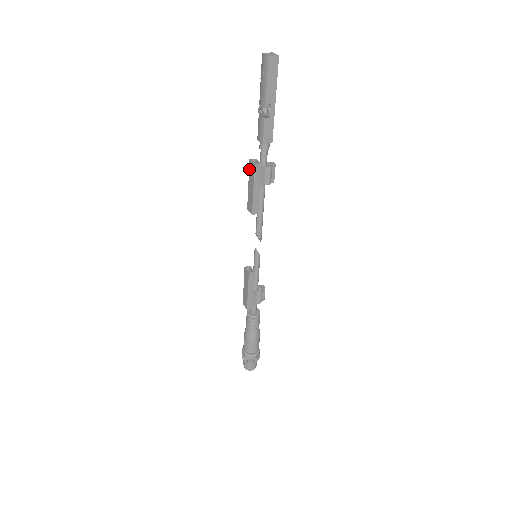
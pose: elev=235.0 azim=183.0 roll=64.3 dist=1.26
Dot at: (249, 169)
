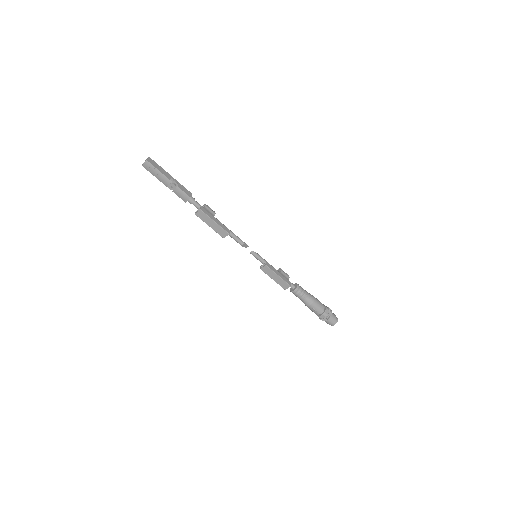
Dot at: (200, 218)
